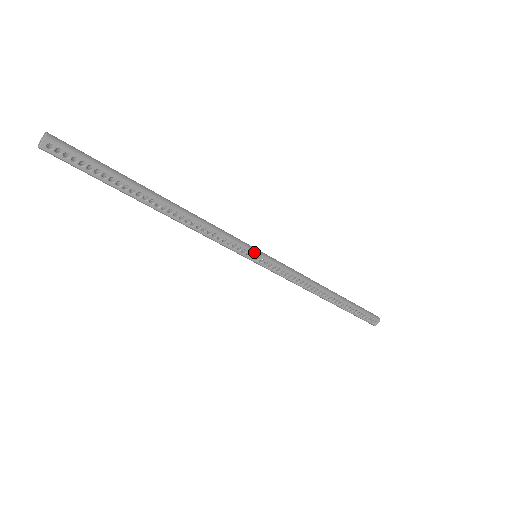
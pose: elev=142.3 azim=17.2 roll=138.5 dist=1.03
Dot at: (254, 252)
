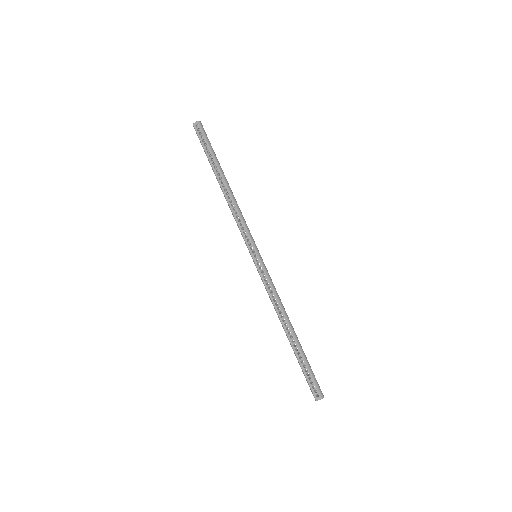
Dot at: (255, 249)
